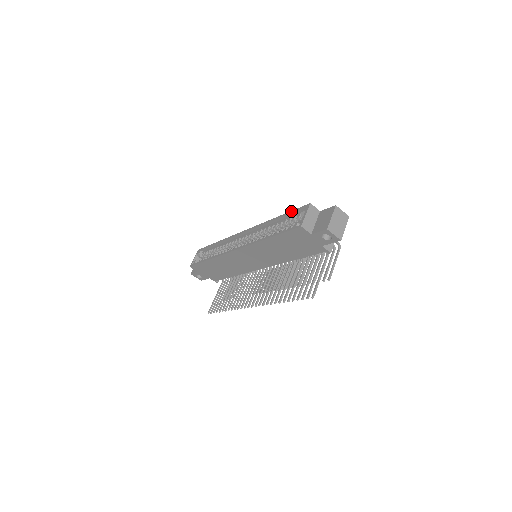
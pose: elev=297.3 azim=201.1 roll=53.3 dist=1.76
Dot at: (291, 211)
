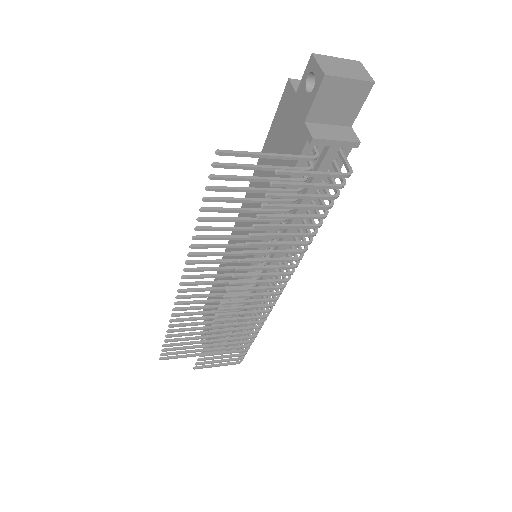
Dot at: occluded
